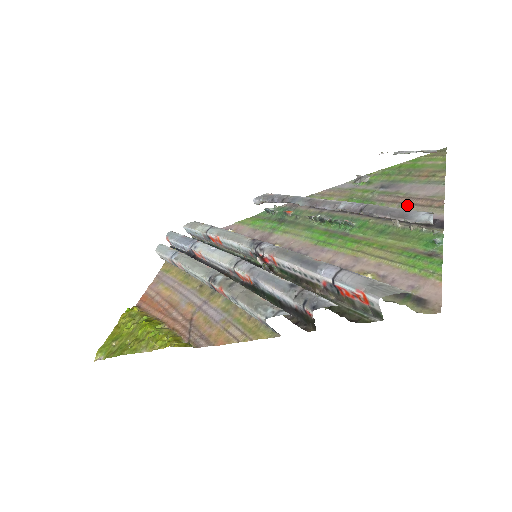
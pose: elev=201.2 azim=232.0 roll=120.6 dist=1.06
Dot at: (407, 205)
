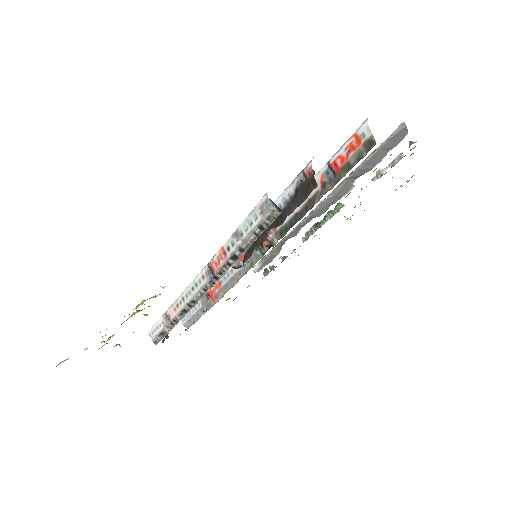
Dot at: occluded
